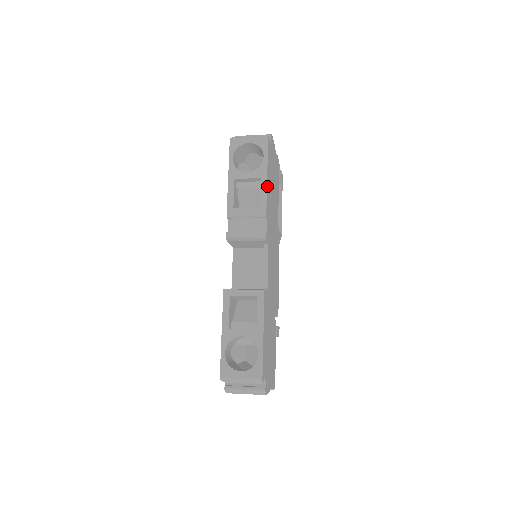
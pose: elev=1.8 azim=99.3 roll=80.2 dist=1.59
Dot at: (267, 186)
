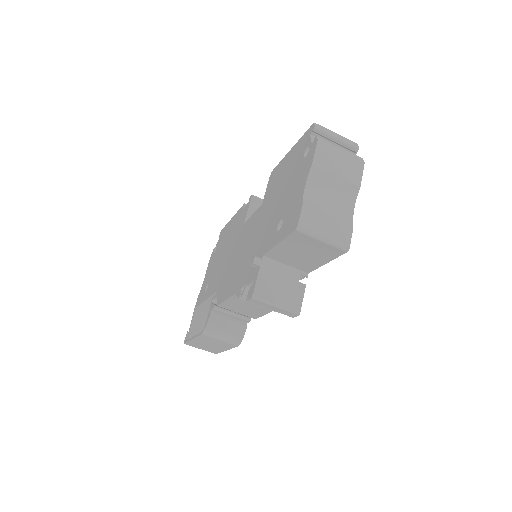
Dot at: occluded
